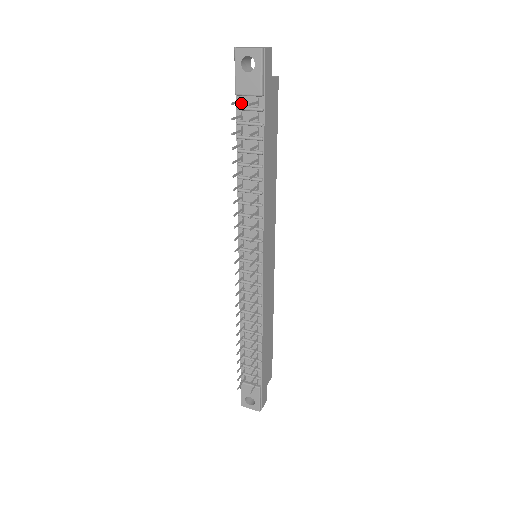
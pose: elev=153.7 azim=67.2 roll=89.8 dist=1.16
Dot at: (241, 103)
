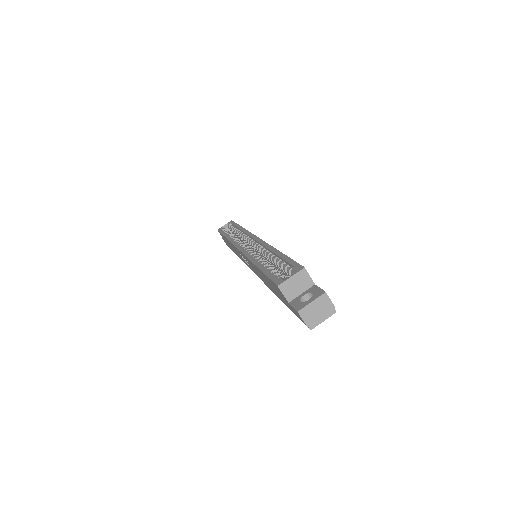
Dot at: occluded
